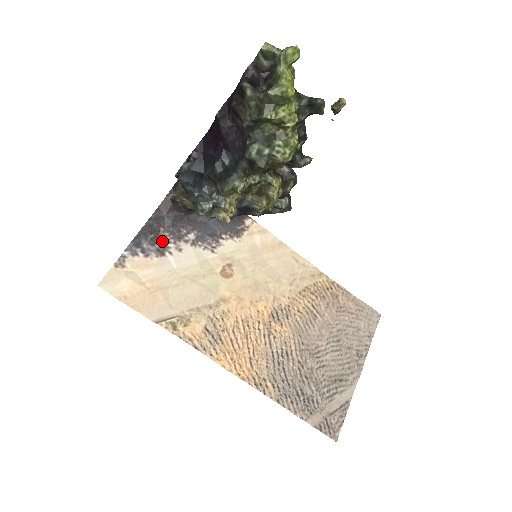
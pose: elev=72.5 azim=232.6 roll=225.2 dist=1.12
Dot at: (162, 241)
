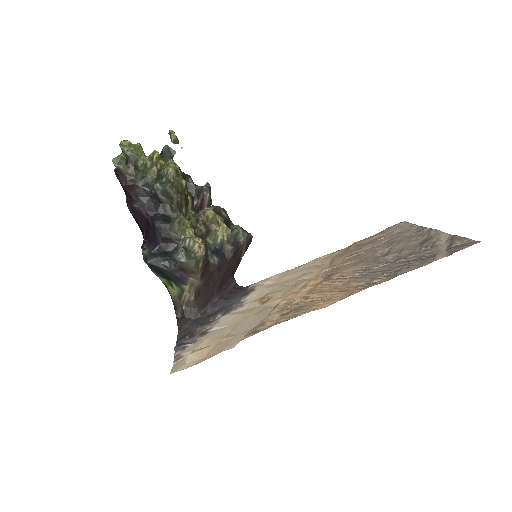
Dot at: (199, 332)
